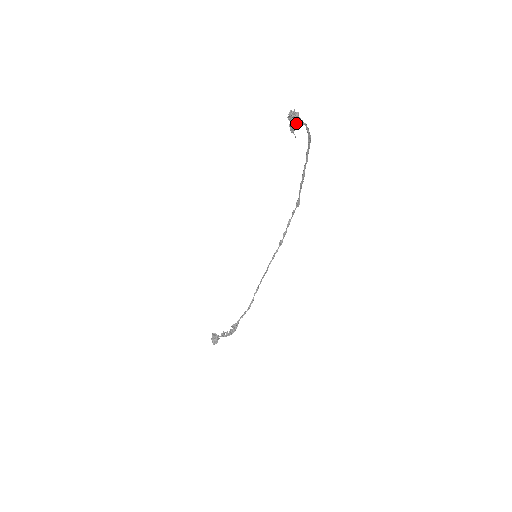
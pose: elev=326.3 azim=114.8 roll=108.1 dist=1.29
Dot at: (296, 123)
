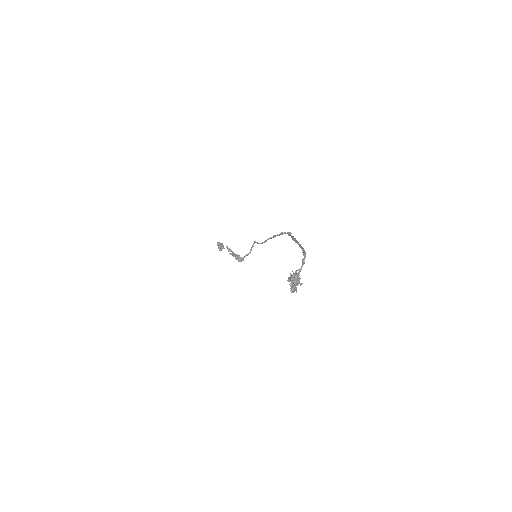
Dot at: (297, 285)
